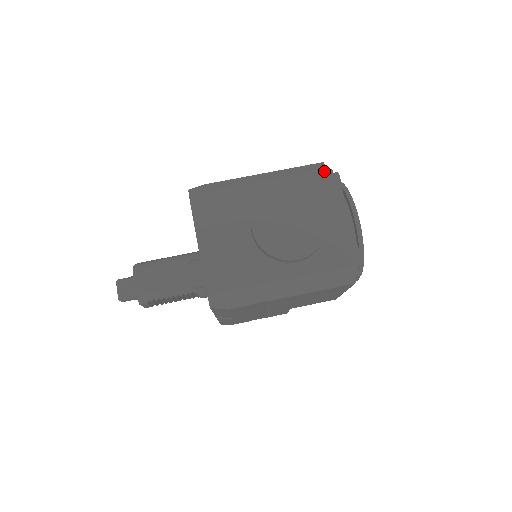
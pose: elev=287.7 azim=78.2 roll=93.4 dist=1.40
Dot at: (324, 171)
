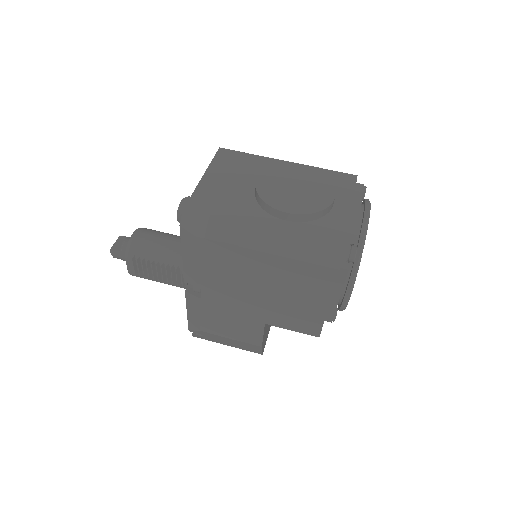
Dot at: (352, 175)
